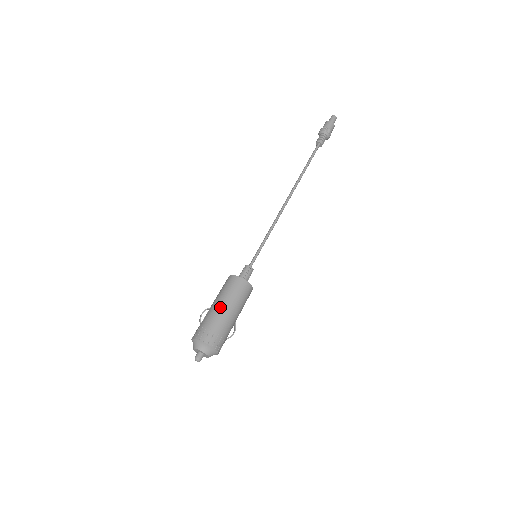
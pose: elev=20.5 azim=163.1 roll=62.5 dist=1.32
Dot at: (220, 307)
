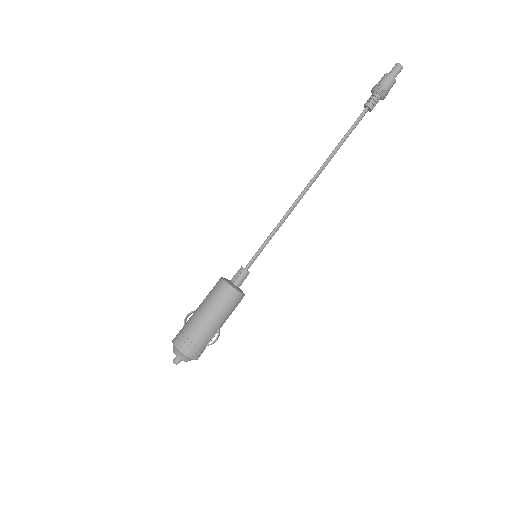
Dot at: (199, 312)
